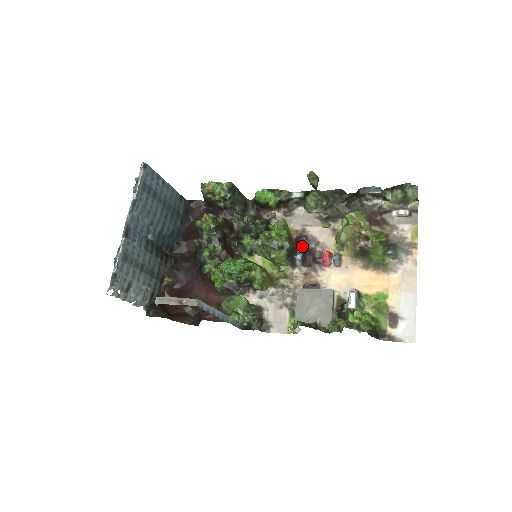
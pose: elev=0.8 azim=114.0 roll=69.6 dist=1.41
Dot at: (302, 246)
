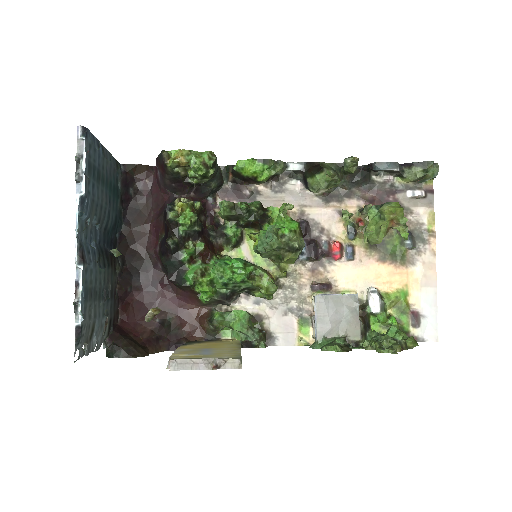
Dot at: (304, 235)
